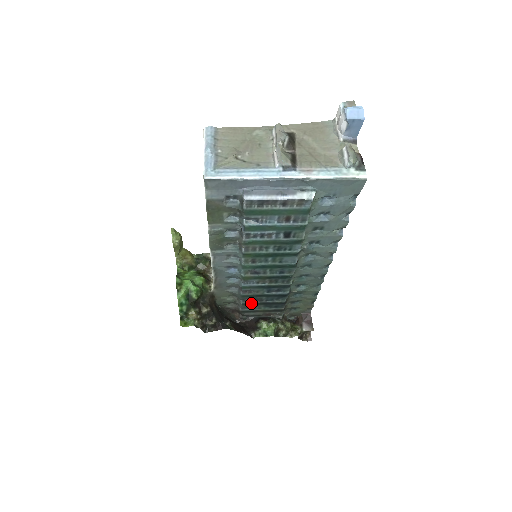
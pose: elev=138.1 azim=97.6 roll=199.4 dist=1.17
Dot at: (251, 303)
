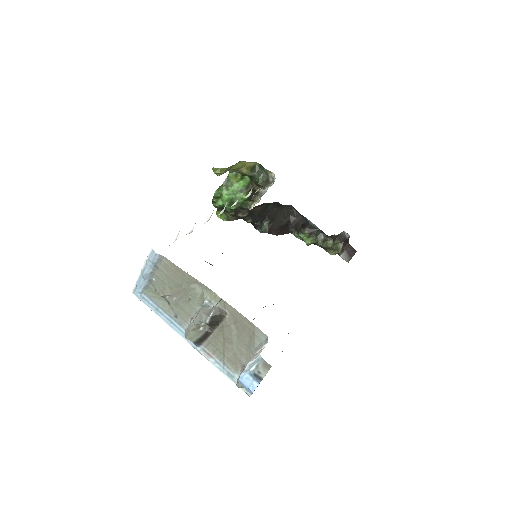
Dot at: occluded
